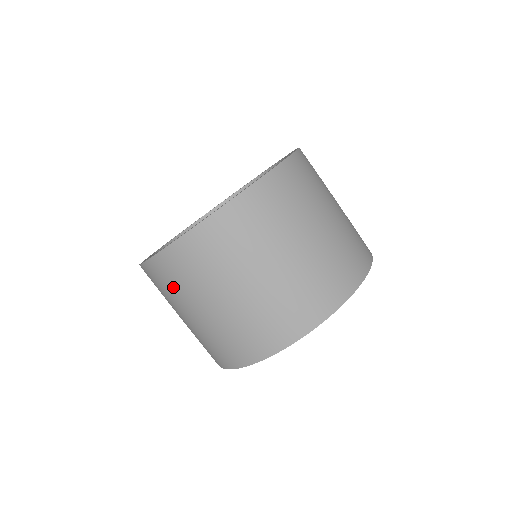
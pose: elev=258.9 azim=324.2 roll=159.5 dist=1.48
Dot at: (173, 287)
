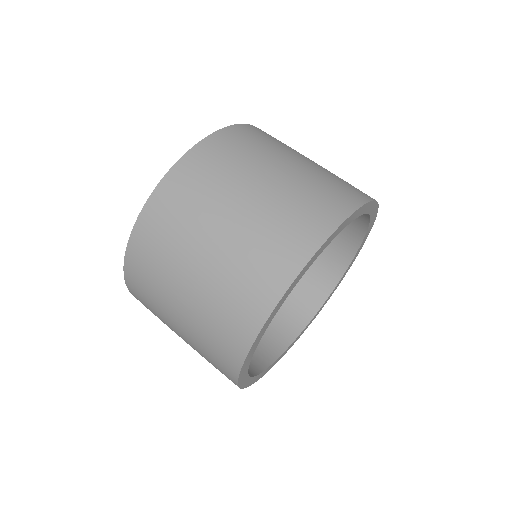
Dot at: (153, 311)
